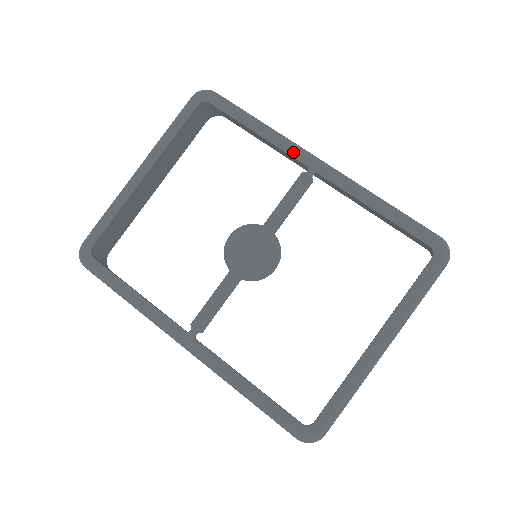
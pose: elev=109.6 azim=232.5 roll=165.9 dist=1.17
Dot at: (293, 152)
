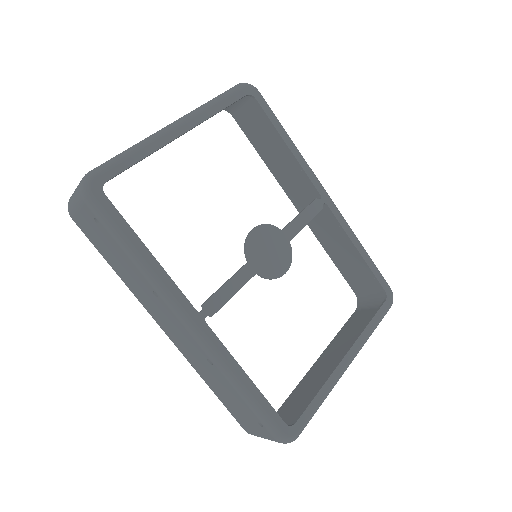
Dot at: (313, 178)
